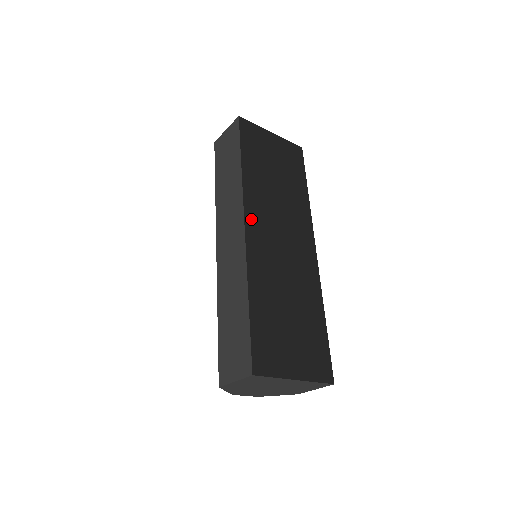
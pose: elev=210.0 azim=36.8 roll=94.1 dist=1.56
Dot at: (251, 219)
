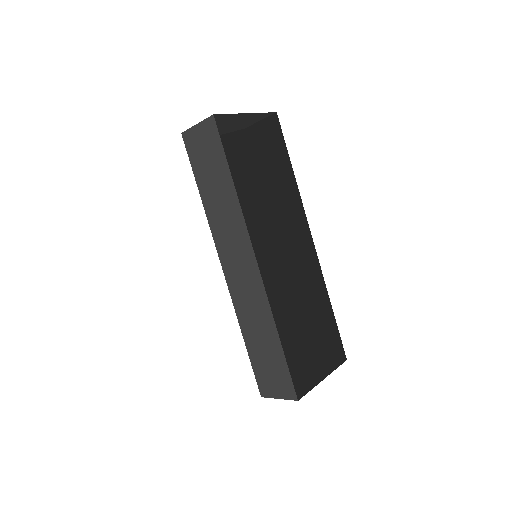
Dot at: occluded
